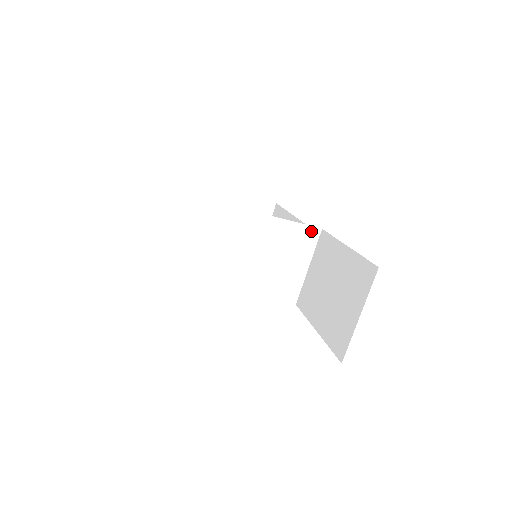
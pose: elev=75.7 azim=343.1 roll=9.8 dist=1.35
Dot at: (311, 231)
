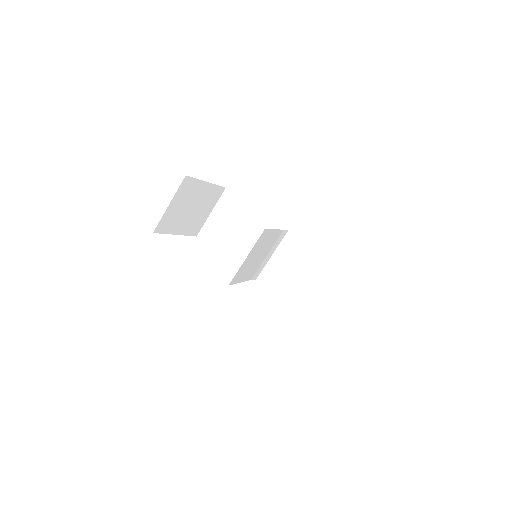
Dot at: (283, 233)
